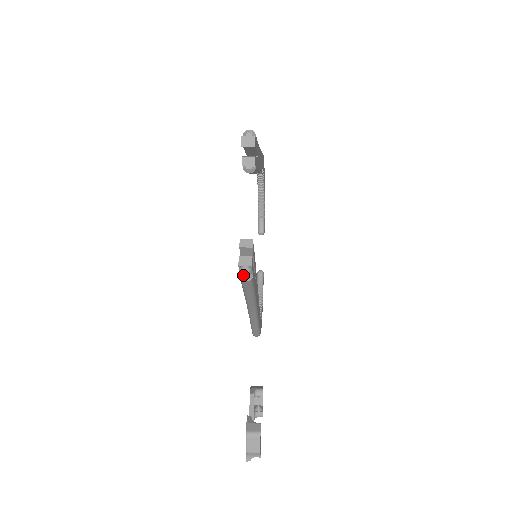
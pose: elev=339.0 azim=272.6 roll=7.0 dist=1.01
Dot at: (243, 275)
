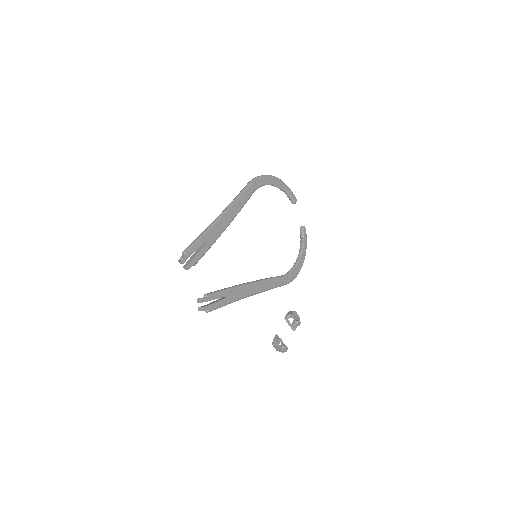
Dot at: (205, 311)
